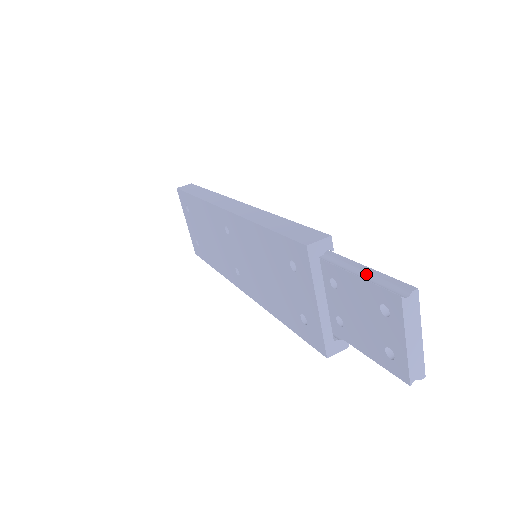
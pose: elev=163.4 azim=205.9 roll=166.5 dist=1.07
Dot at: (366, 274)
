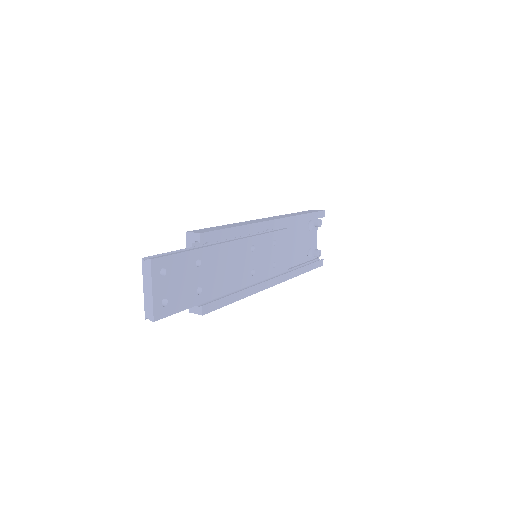
Dot at: (174, 253)
